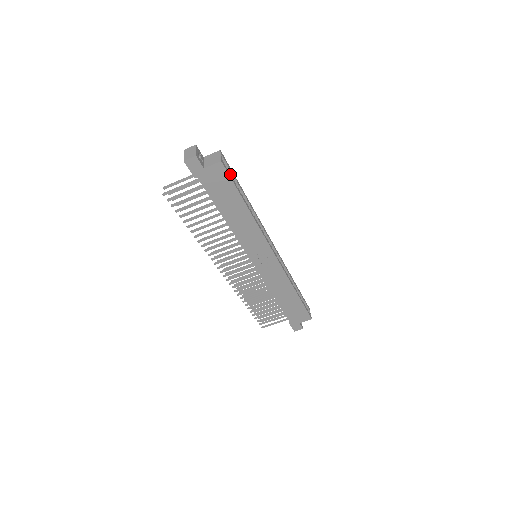
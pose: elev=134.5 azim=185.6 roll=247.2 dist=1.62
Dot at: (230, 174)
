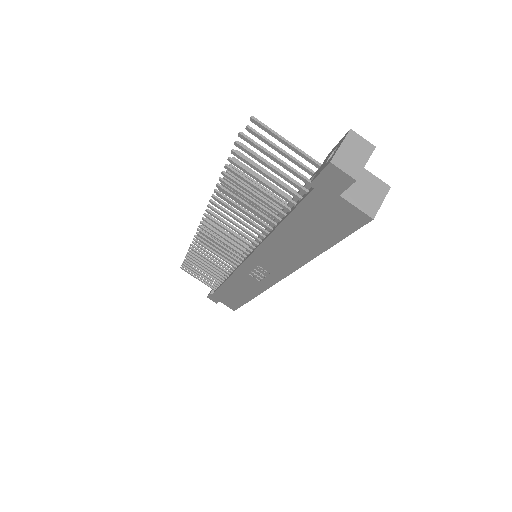
Dot at: occluded
